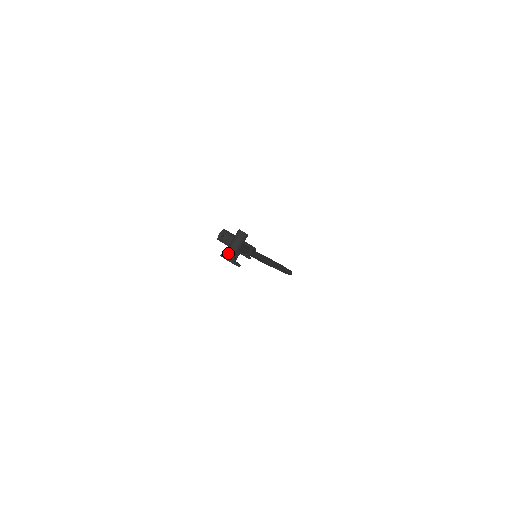
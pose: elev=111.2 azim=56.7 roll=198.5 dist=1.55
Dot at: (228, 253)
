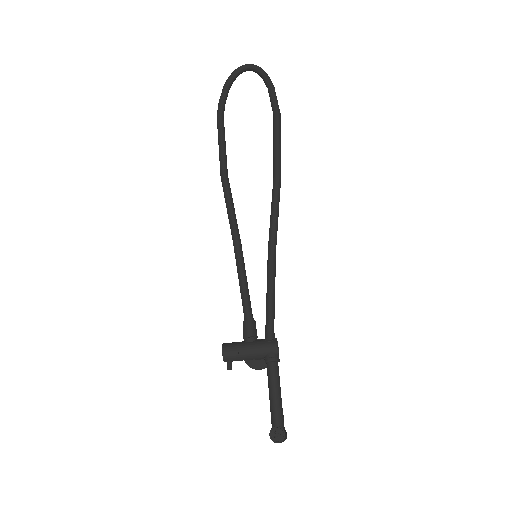
Dot at: occluded
